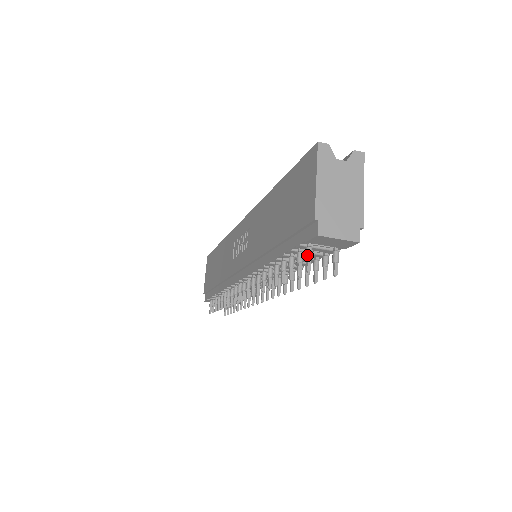
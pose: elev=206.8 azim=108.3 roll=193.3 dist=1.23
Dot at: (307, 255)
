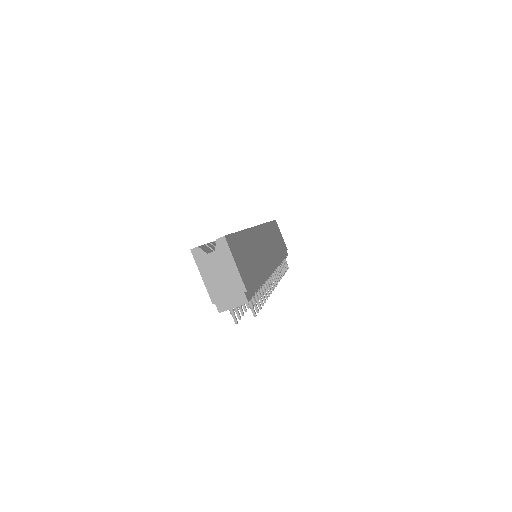
Dot at: occluded
